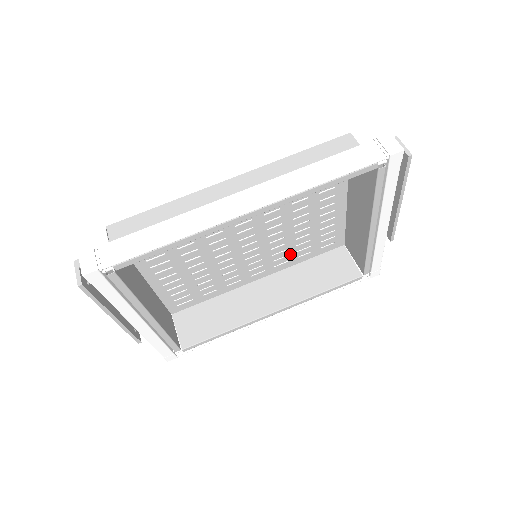
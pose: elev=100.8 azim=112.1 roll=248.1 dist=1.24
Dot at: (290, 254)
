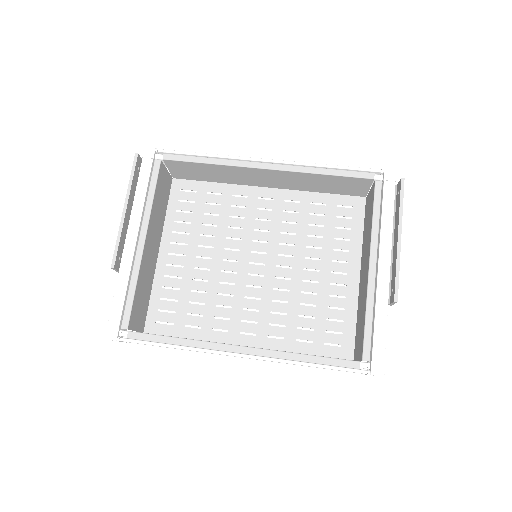
Dot at: (289, 327)
